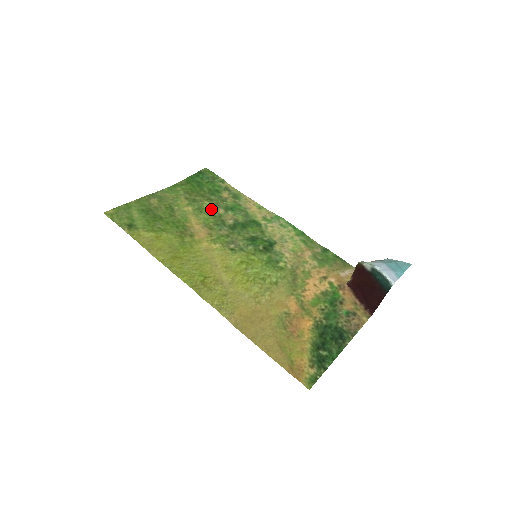
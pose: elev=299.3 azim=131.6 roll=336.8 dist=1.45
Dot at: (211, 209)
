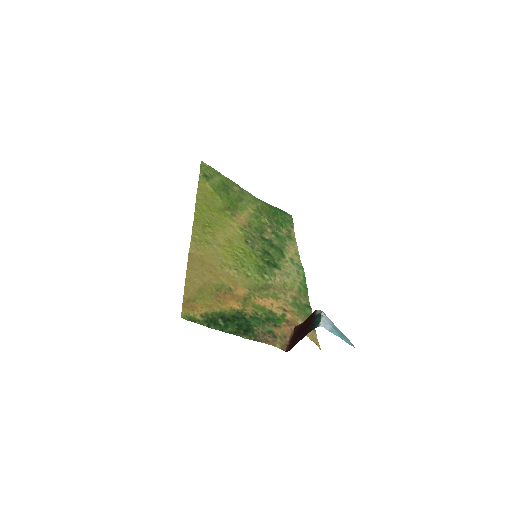
Dot at: (264, 224)
